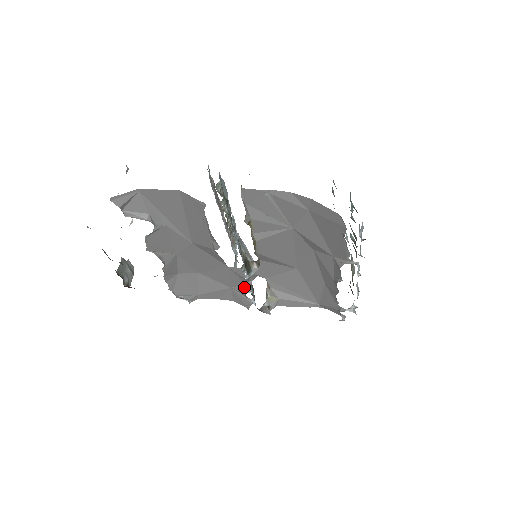
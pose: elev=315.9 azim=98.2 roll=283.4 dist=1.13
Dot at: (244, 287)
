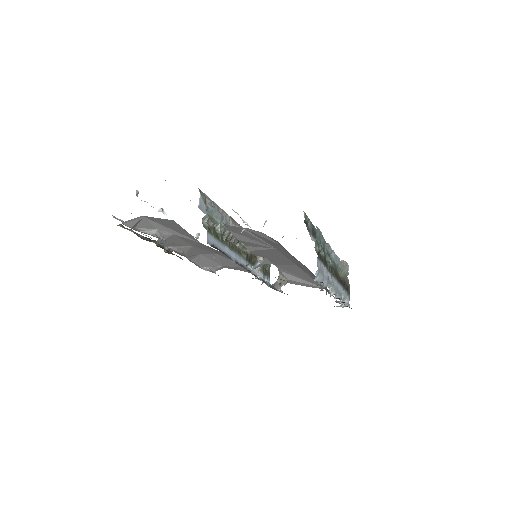
Dot at: (254, 271)
